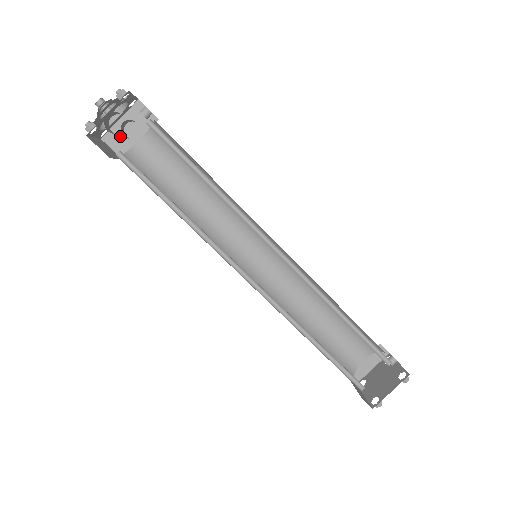
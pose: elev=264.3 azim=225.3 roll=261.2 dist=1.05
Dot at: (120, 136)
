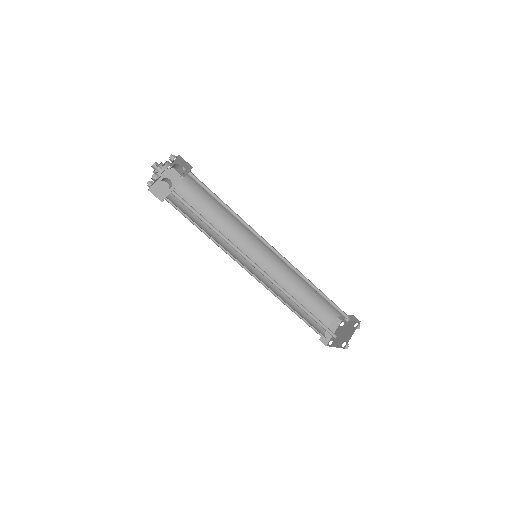
Dot at: (160, 188)
